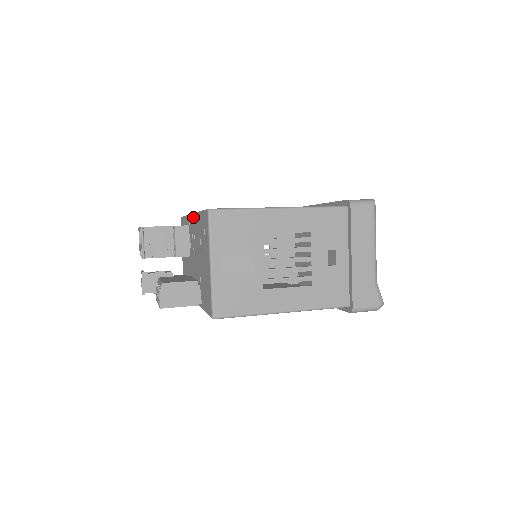
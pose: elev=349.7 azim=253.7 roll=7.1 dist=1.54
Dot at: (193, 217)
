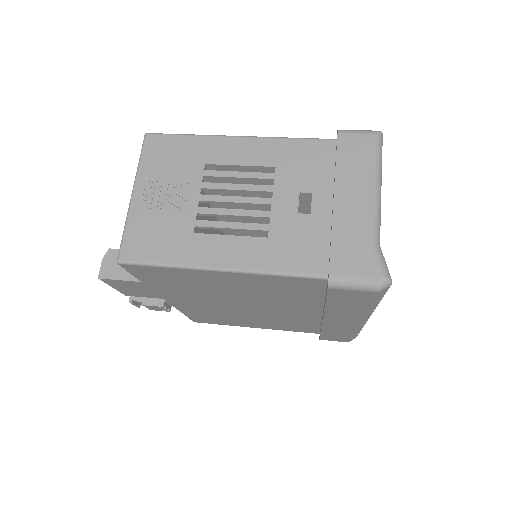
Dot at: occluded
